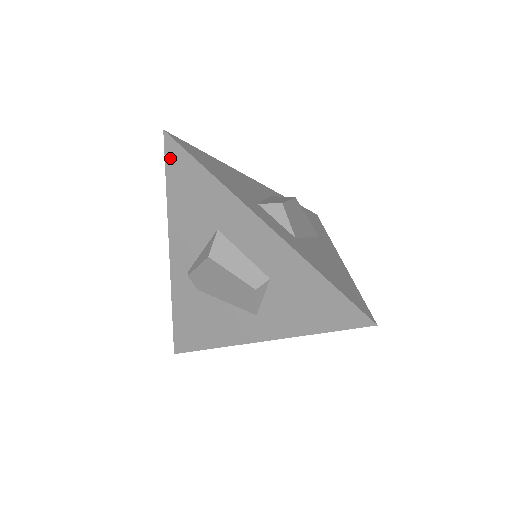
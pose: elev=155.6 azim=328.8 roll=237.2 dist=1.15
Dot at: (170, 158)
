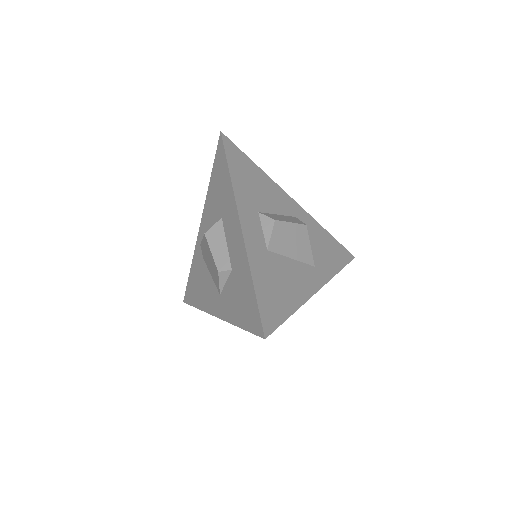
Dot at: (218, 153)
